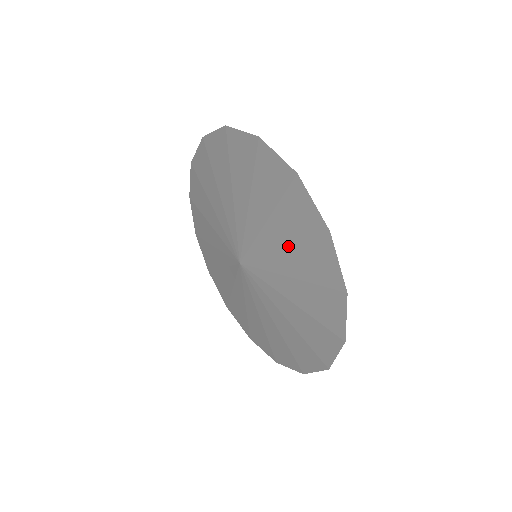
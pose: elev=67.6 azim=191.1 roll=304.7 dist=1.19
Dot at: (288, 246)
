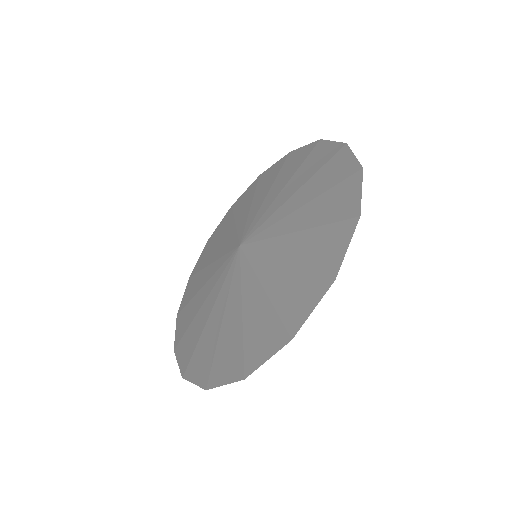
Dot at: (305, 230)
